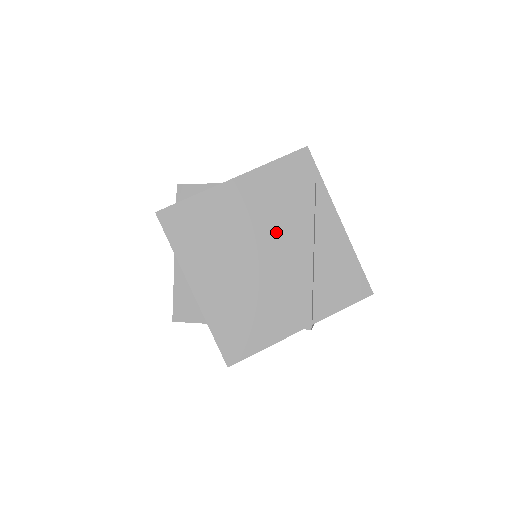
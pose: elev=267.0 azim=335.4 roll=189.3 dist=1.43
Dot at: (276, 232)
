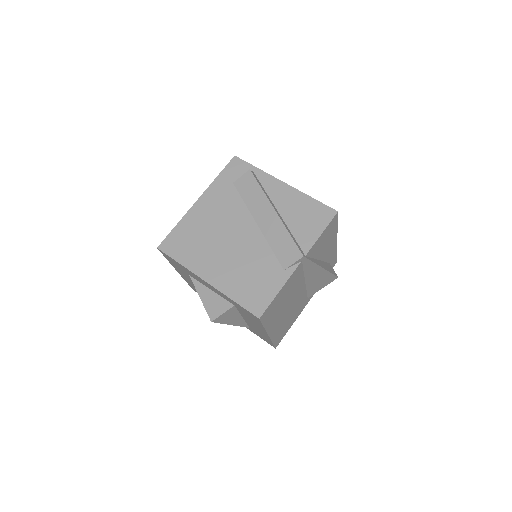
Dot at: (243, 214)
